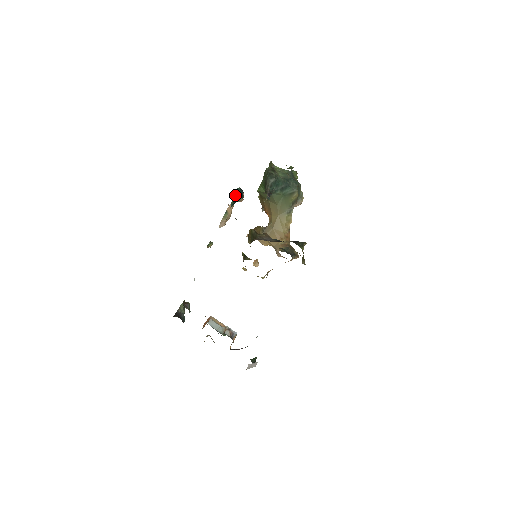
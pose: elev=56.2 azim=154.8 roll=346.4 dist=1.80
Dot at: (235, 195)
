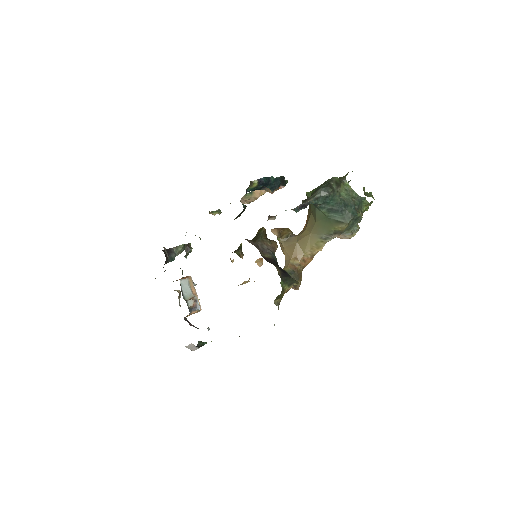
Dot at: (260, 182)
